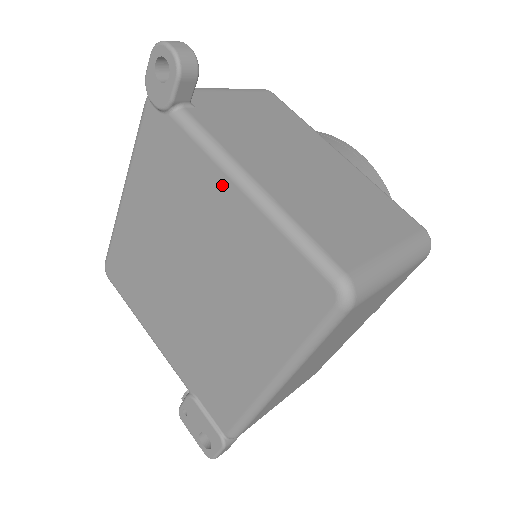
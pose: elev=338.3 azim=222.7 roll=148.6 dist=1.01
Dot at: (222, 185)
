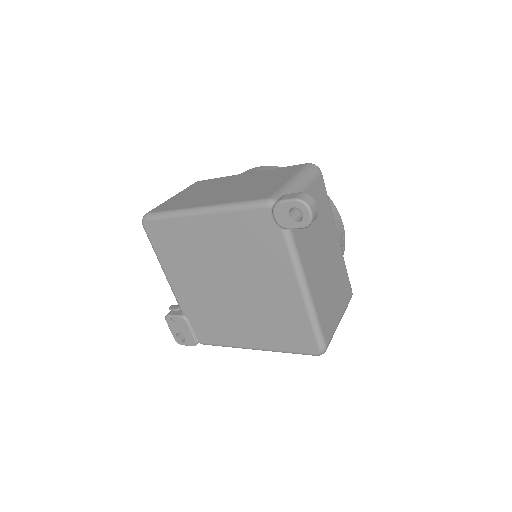
Dot at: (290, 281)
